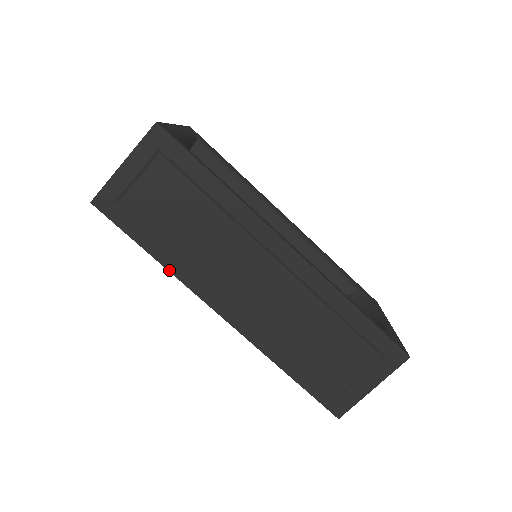
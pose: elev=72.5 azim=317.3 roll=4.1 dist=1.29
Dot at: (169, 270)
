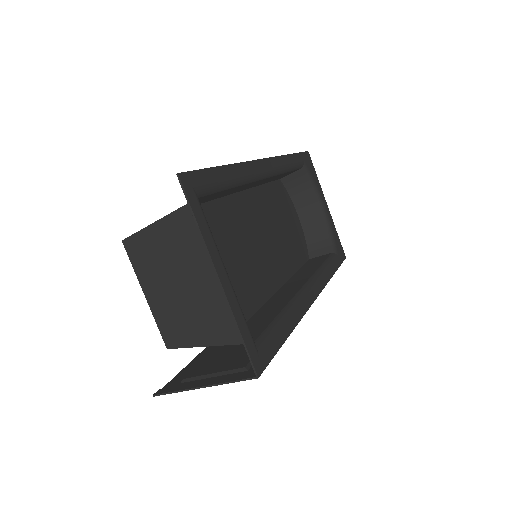
Dot at: occluded
